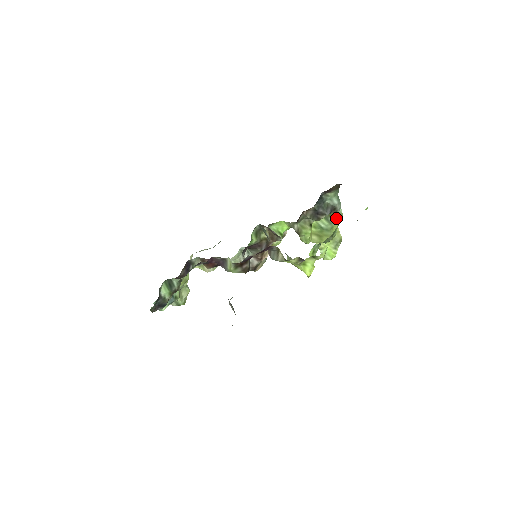
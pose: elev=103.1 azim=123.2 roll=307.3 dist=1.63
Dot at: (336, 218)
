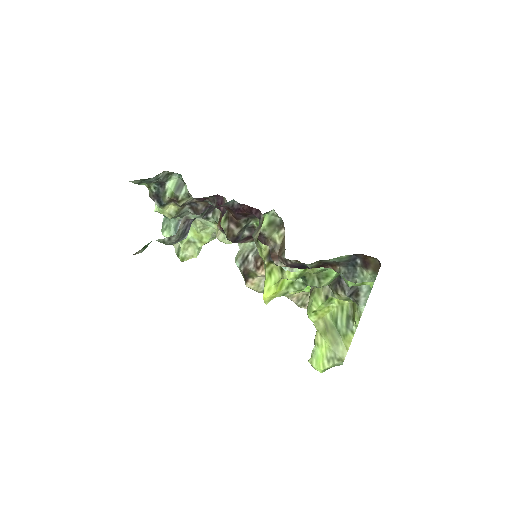
Dot at: (356, 326)
